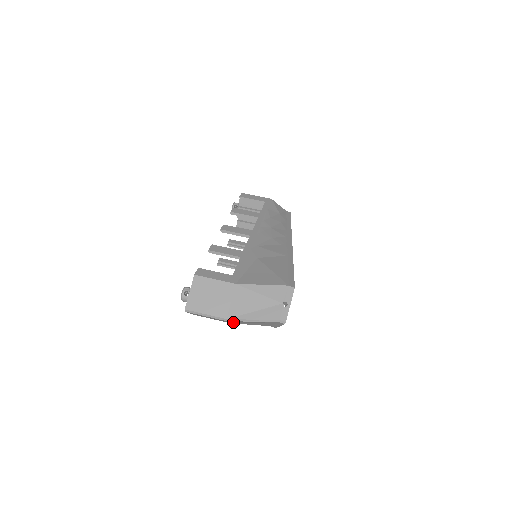
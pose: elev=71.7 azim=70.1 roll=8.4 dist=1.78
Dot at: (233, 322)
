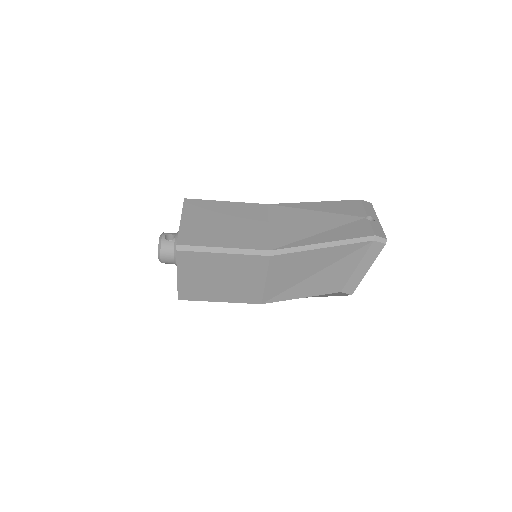
Dot at: (273, 282)
